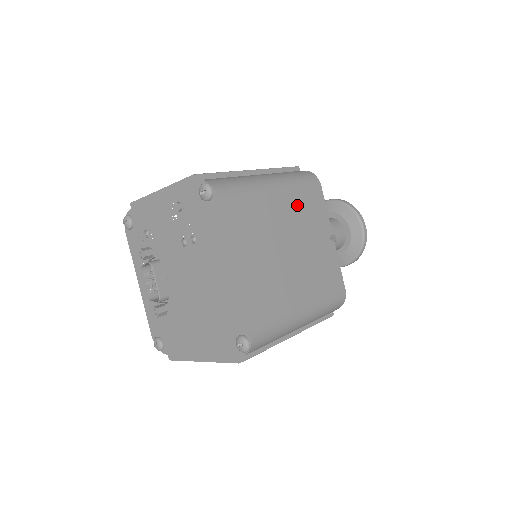
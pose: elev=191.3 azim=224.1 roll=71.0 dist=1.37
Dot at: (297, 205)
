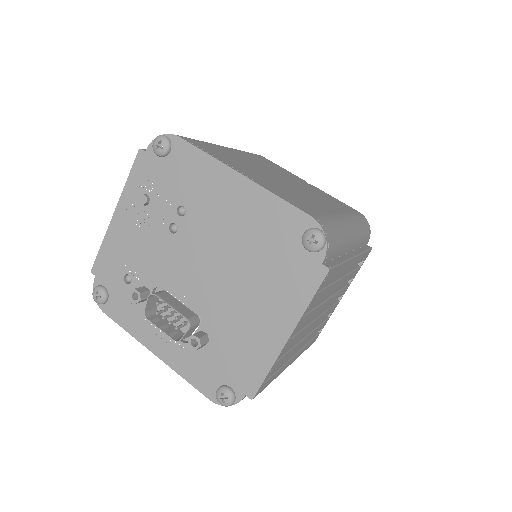
Dot at: (255, 159)
